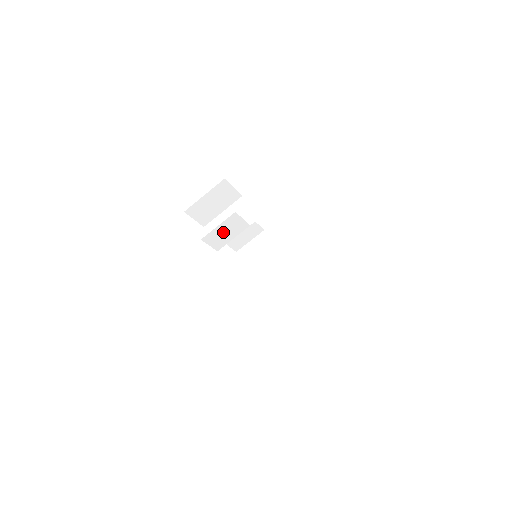
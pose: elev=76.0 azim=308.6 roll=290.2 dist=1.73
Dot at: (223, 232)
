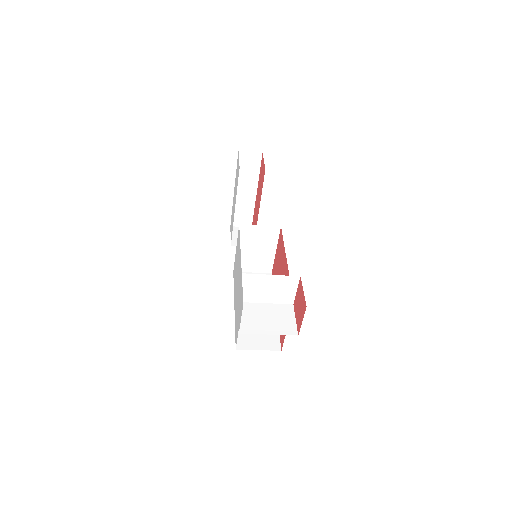
Dot at: (260, 318)
